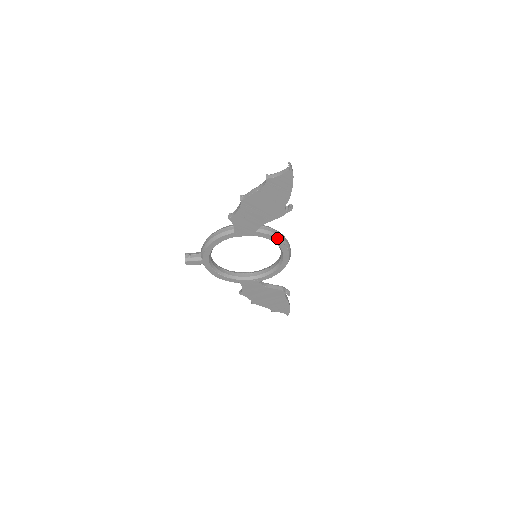
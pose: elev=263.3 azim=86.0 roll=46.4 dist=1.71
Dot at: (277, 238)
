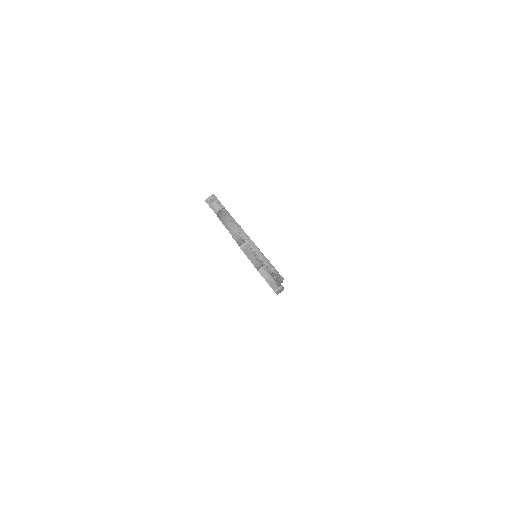
Dot at: occluded
